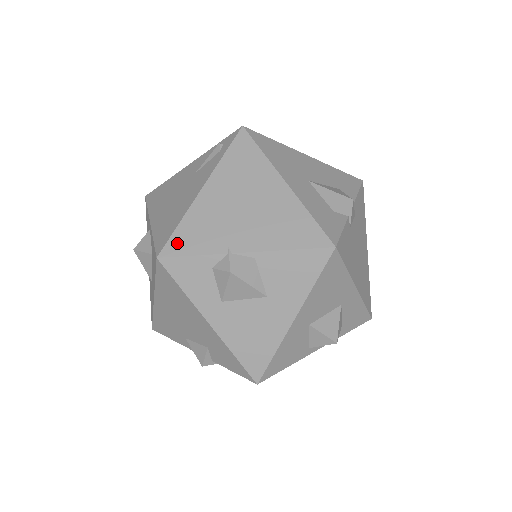
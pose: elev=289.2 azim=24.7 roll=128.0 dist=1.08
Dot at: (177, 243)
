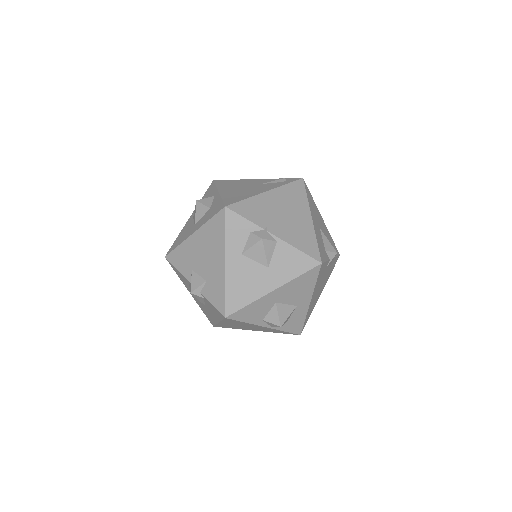
Dot at: (240, 207)
